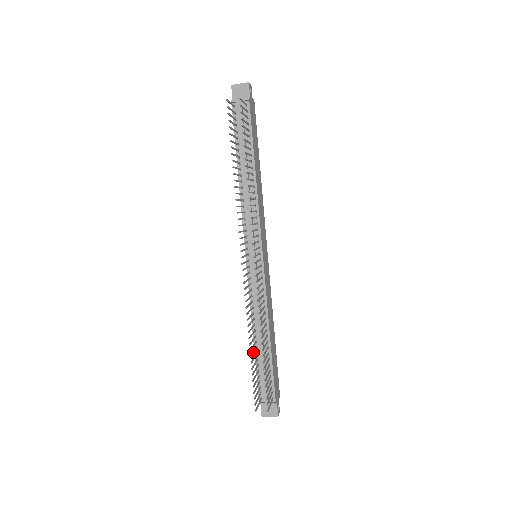
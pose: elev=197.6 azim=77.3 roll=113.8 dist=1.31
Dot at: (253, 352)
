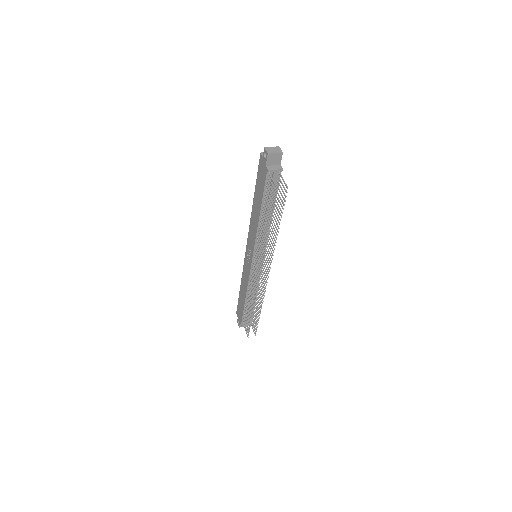
Dot at: (250, 311)
